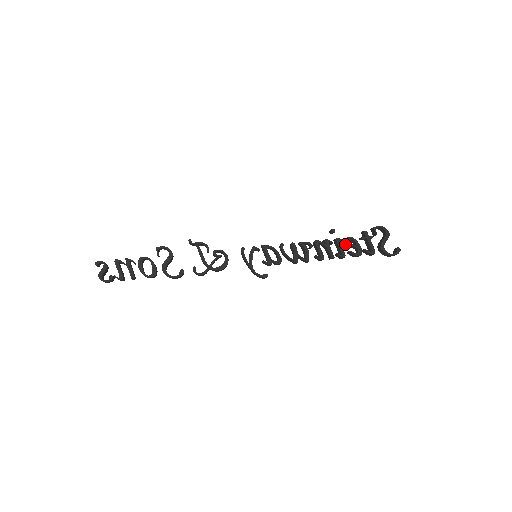
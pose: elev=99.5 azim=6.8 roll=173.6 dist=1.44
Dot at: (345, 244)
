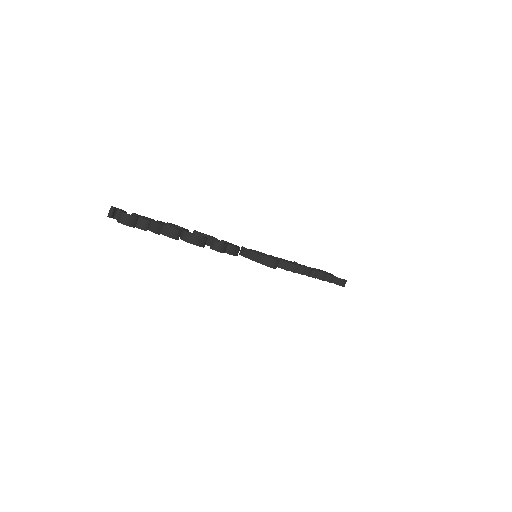
Dot at: occluded
